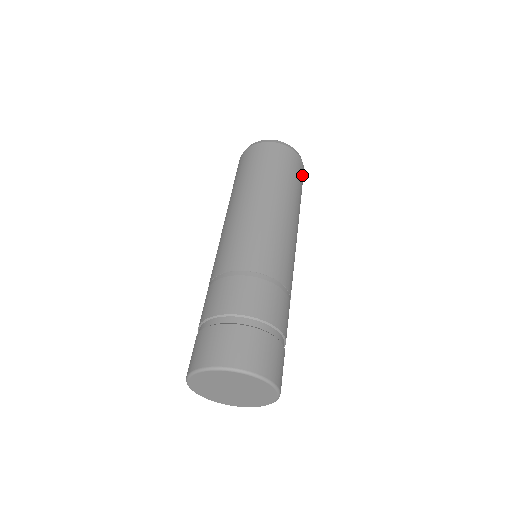
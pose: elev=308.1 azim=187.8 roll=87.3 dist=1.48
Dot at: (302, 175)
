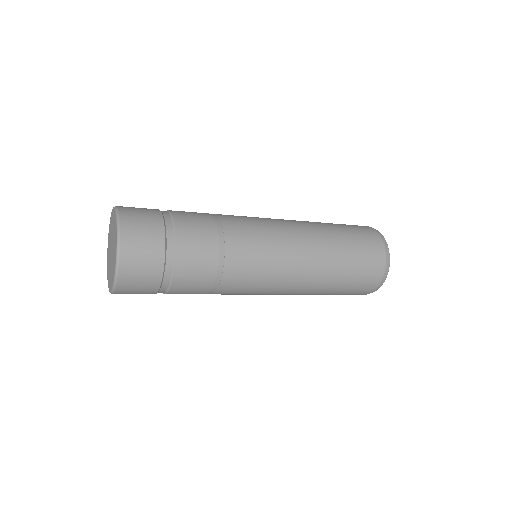
Dot at: (371, 272)
